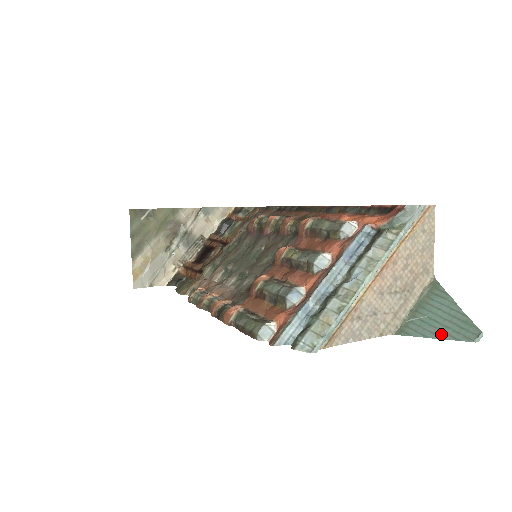
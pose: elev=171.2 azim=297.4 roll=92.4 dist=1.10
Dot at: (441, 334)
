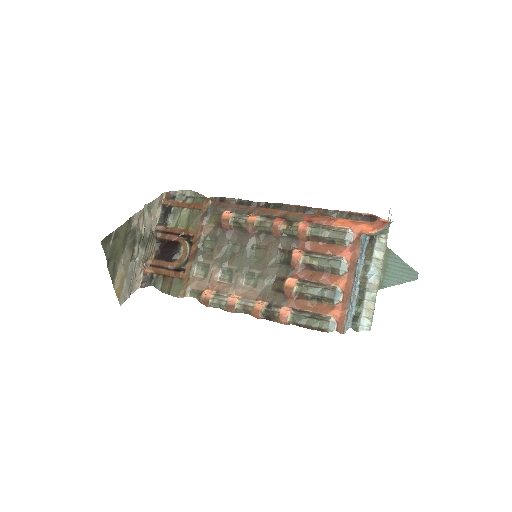
Dot at: (401, 281)
